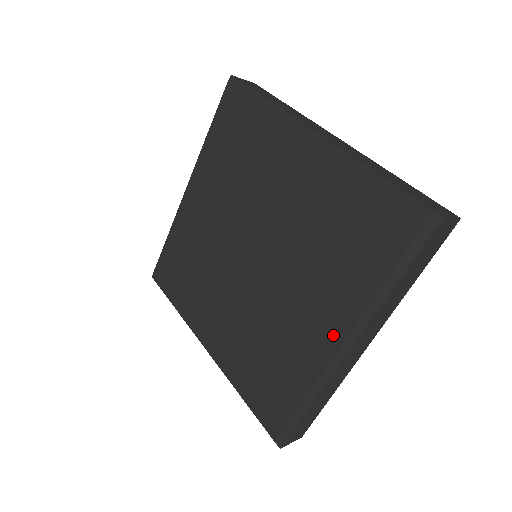
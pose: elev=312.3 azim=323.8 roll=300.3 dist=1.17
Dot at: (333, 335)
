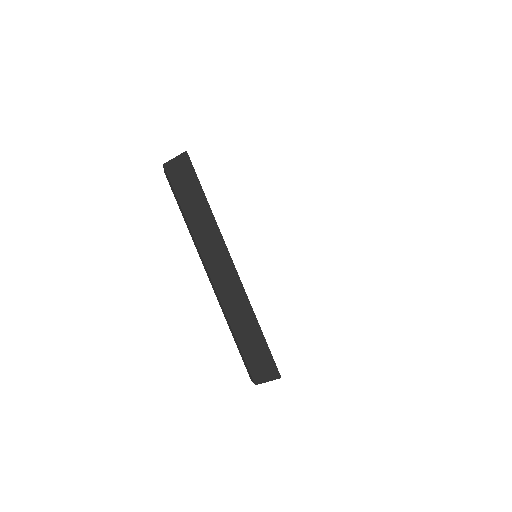
Dot at: occluded
